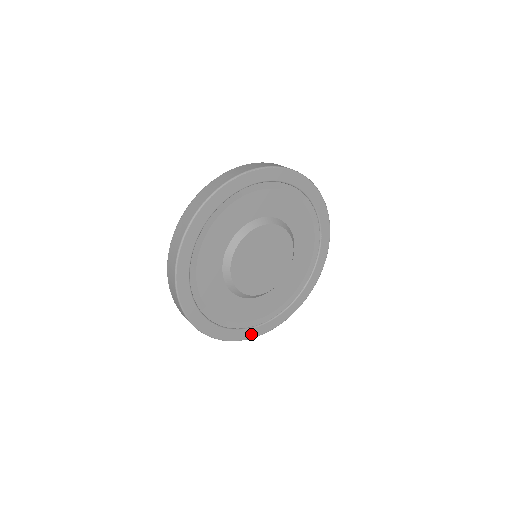
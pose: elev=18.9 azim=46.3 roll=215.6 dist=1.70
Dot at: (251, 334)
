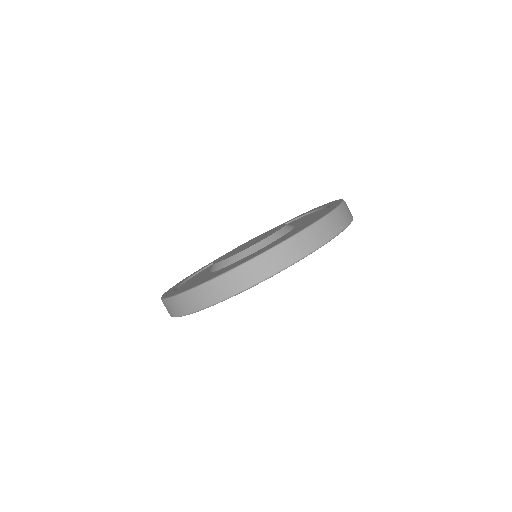
Dot at: occluded
